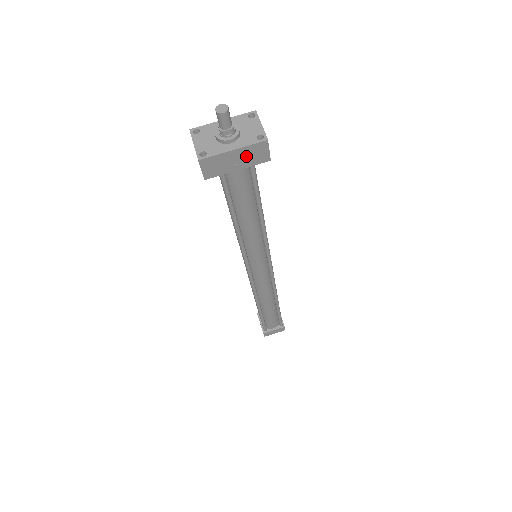
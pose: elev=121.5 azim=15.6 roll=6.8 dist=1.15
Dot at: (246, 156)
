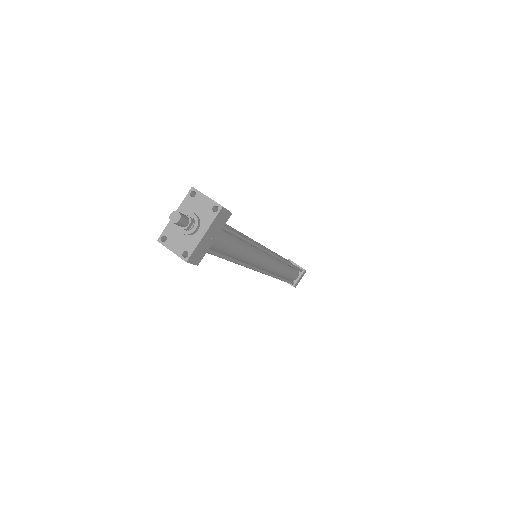
Dot at: (215, 228)
